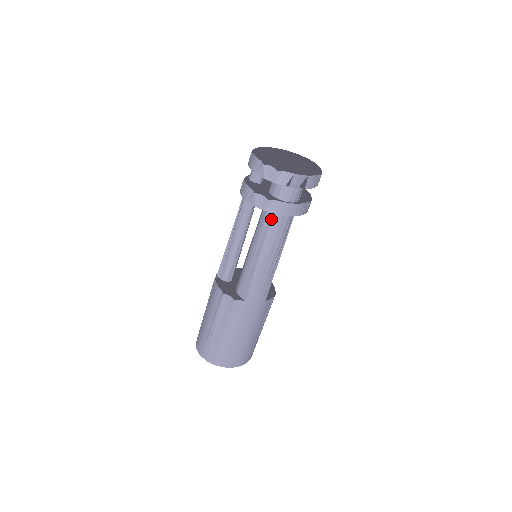
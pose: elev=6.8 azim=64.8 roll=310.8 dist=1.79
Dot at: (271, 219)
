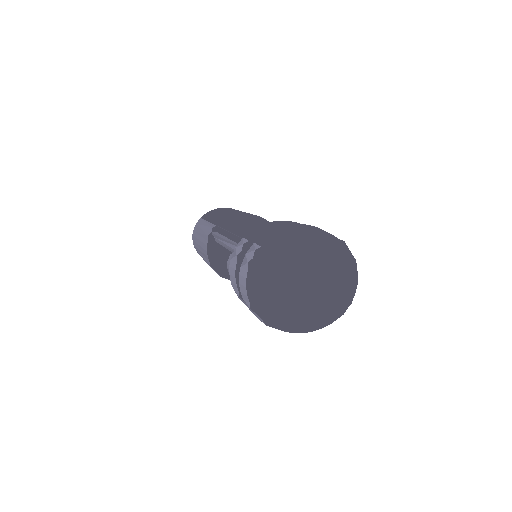
Dot at: occluded
